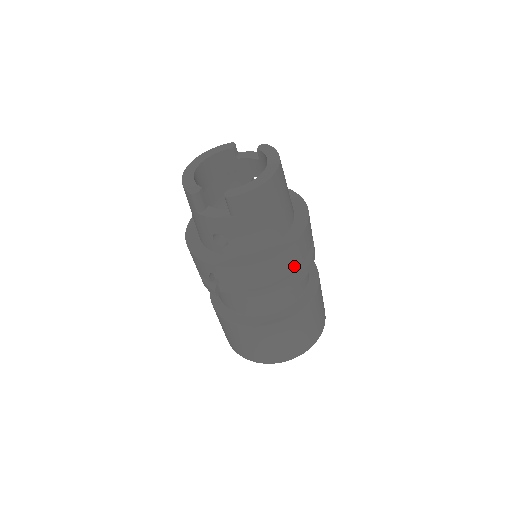
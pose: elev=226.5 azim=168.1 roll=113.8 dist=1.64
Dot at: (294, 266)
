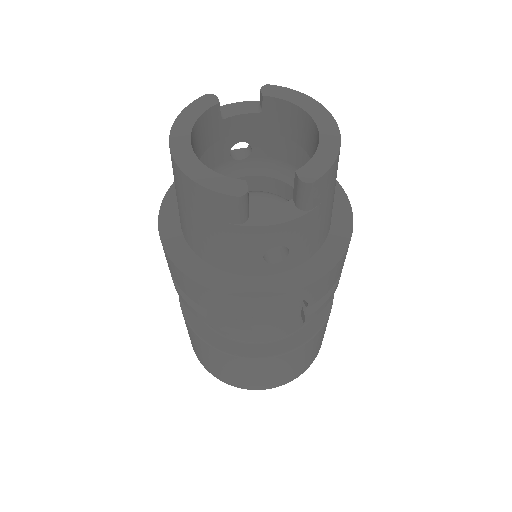
Dot at: occluded
